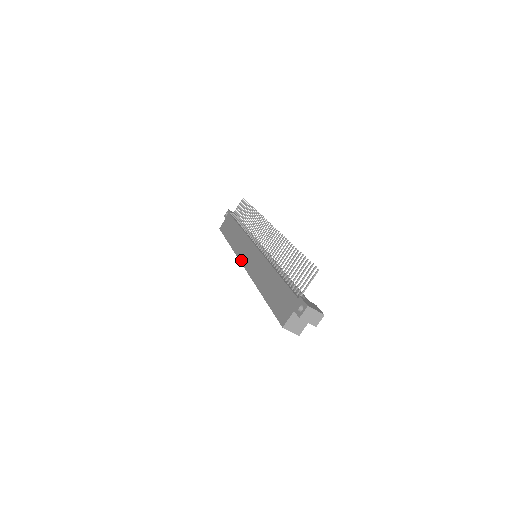
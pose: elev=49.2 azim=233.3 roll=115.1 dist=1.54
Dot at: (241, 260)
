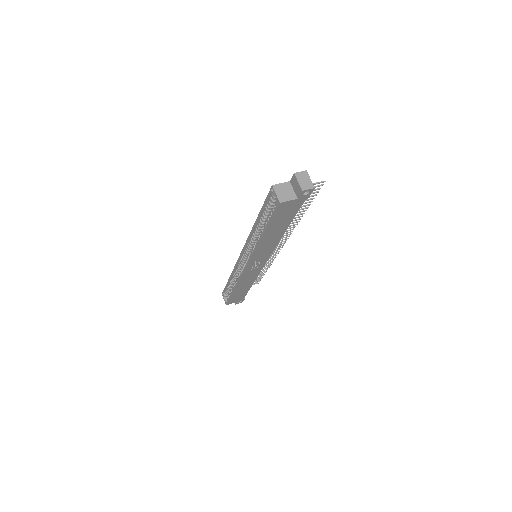
Dot at: occluded
